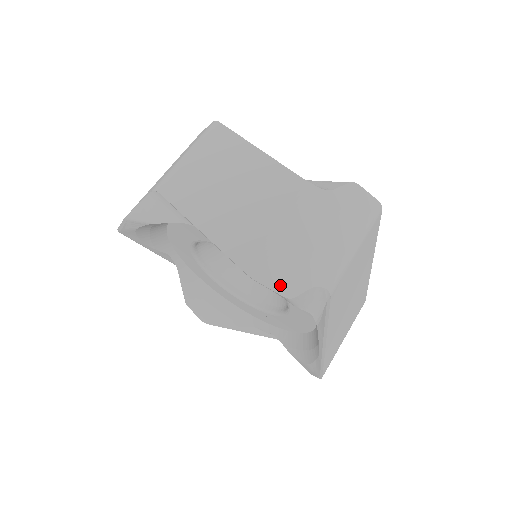
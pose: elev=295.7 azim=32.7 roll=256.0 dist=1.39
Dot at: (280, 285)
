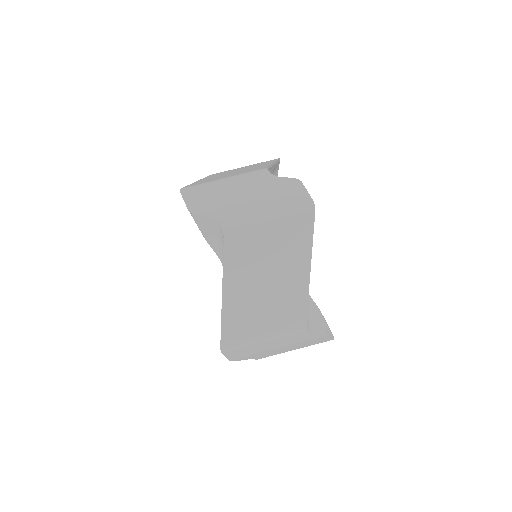
Dot at: (192, 203)
